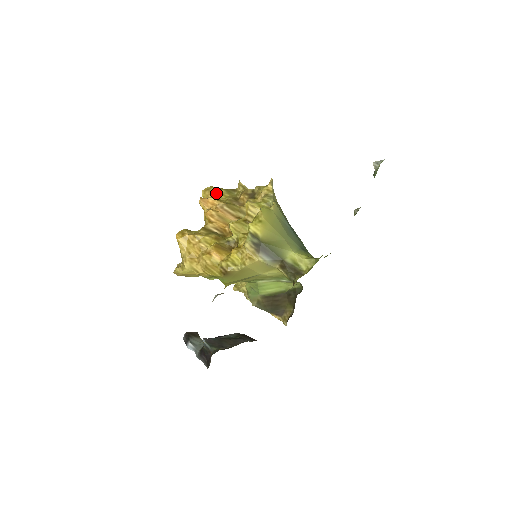
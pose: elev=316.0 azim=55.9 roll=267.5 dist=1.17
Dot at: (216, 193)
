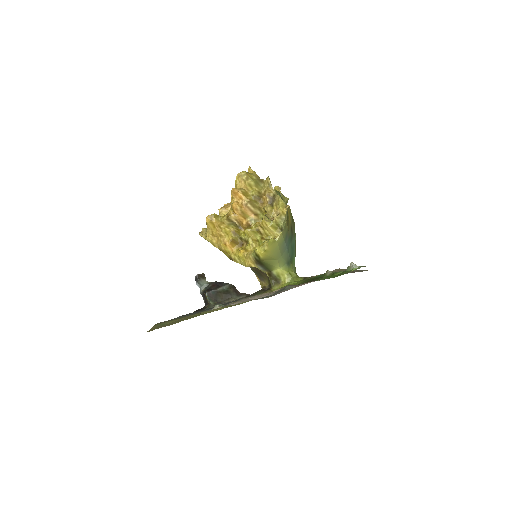
Dot at: (246, 185)
